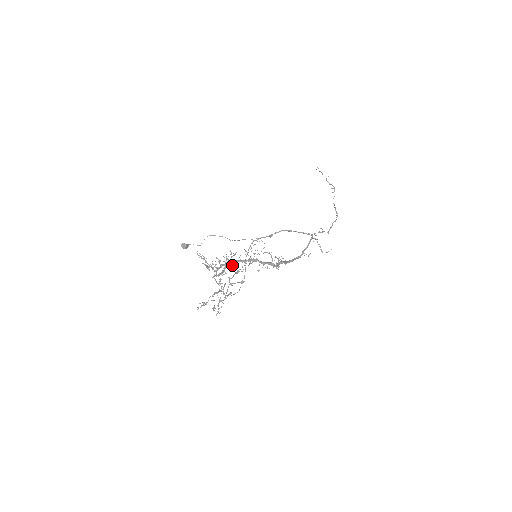
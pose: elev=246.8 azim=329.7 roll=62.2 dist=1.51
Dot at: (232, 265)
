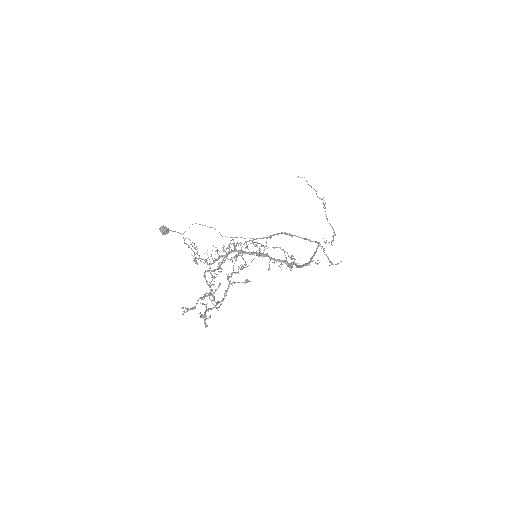
Dot at: (235, 257)
